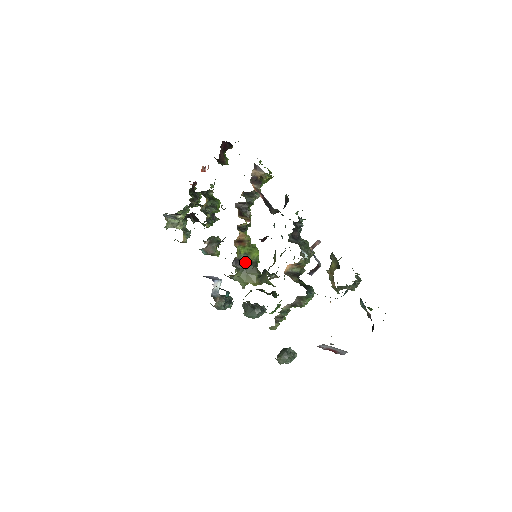
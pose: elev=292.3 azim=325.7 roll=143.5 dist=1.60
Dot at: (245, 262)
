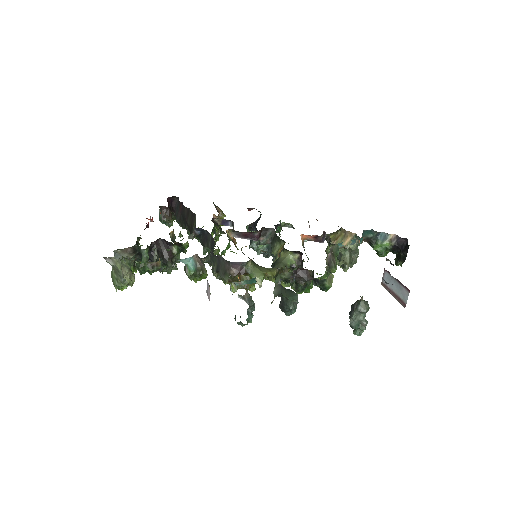
Dot at: occluded
